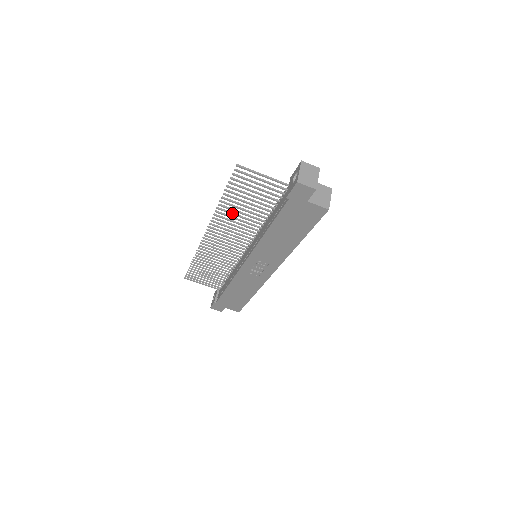
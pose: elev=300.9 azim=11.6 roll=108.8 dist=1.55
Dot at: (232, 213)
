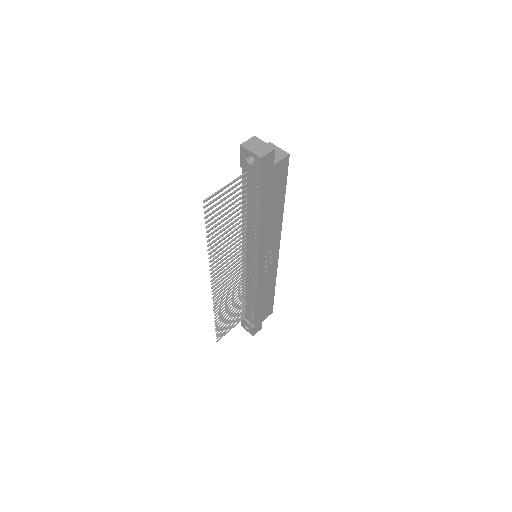
Dot at: (221, 245)
